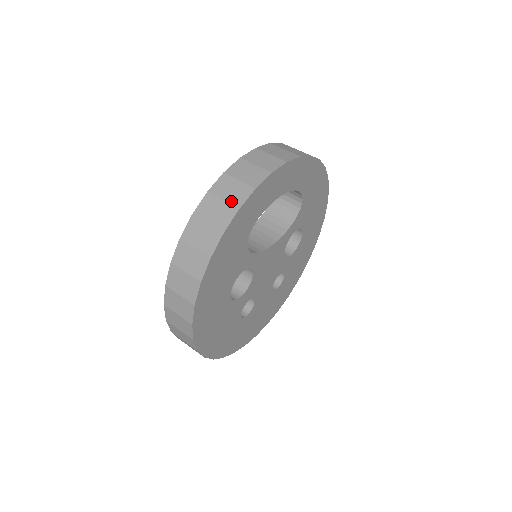
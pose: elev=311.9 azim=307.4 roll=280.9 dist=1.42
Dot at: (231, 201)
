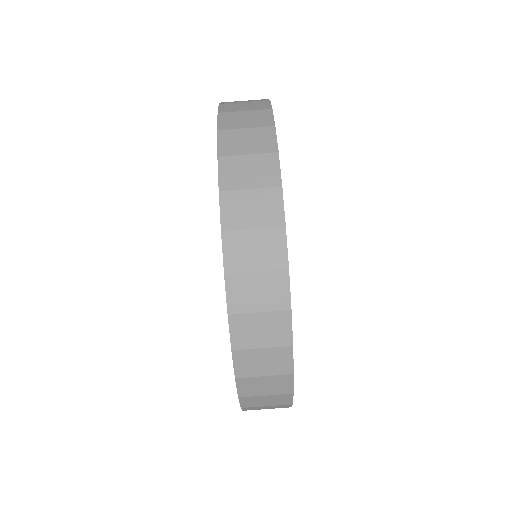
Dot at: (266, 223)
